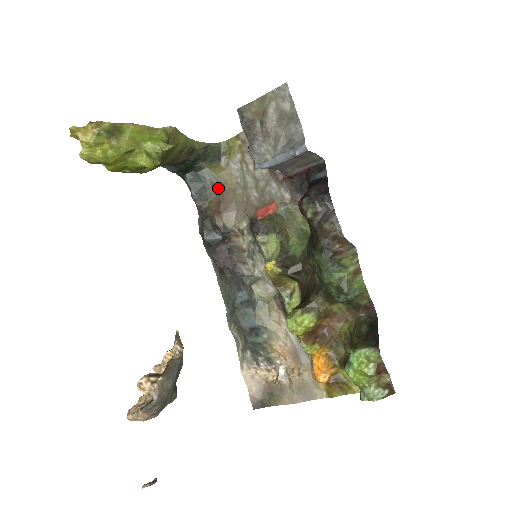
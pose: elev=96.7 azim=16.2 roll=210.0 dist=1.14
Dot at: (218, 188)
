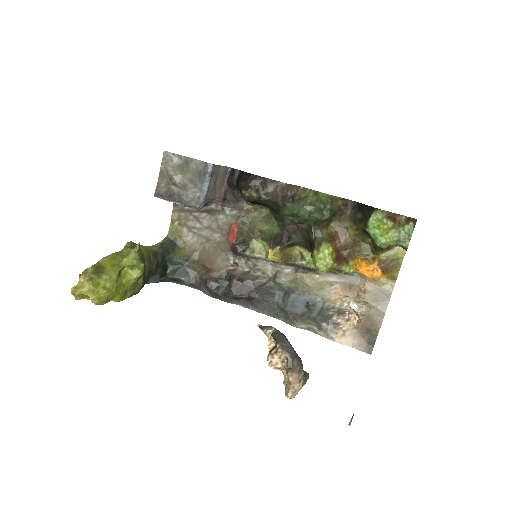
Dot at: (194, 260)
